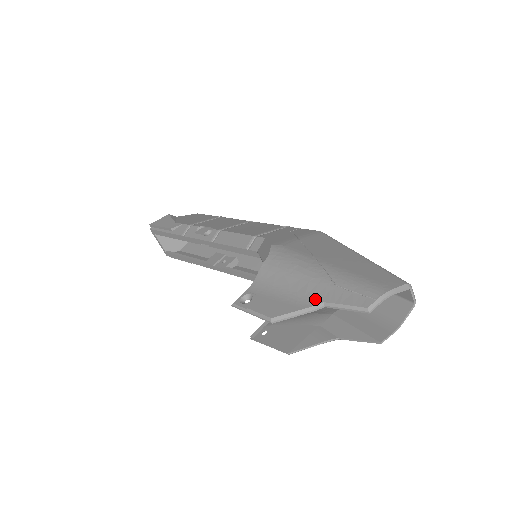
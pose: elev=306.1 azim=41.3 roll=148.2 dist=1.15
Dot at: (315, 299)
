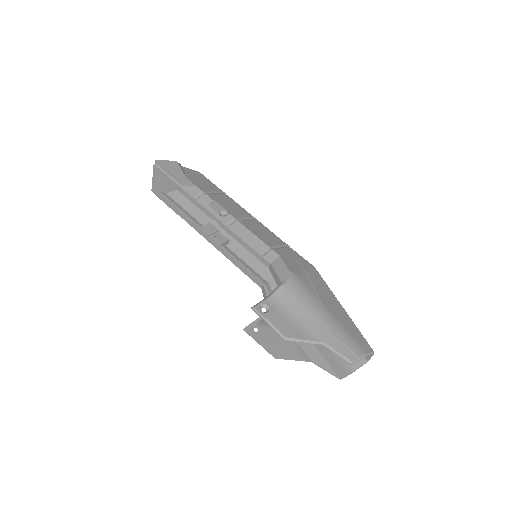
Dot at: (318, 337)
